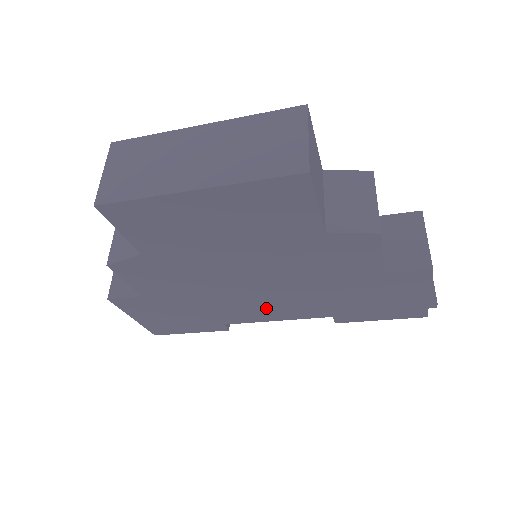
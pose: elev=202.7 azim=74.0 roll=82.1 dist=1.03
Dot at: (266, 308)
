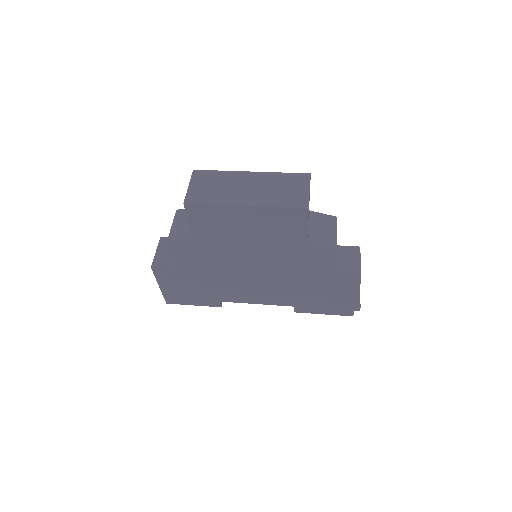
Dot at: (254, 292)
